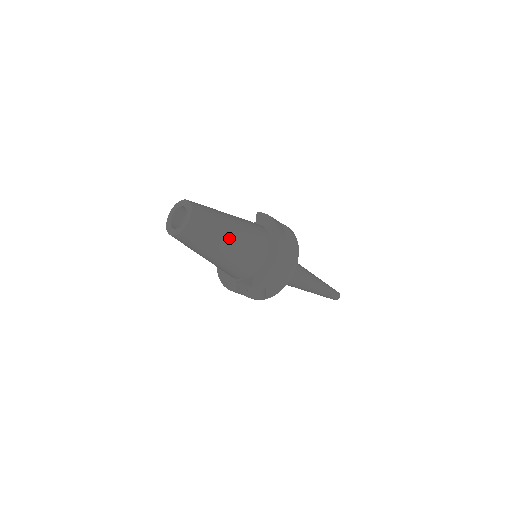
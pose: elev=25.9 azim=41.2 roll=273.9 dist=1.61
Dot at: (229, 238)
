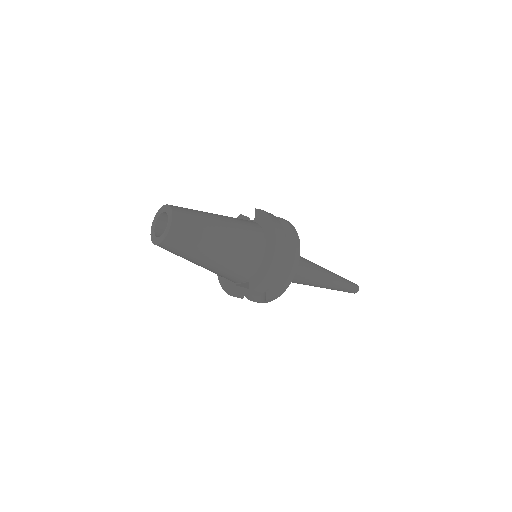
Dot at: (217, 244)
